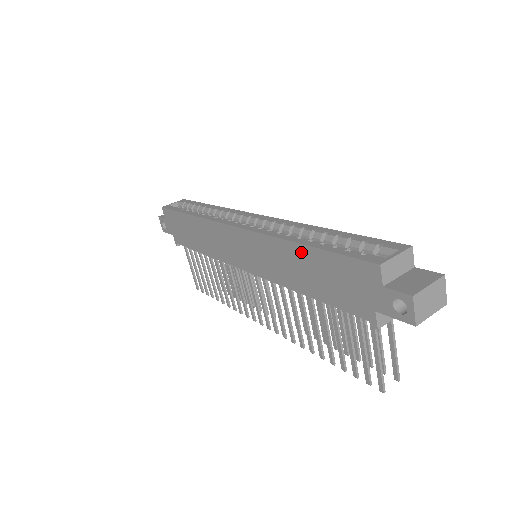
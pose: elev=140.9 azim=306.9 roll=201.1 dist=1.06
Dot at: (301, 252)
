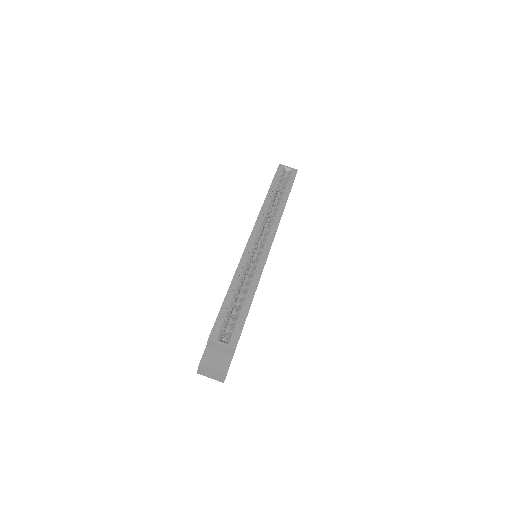
Dot at: occluded
